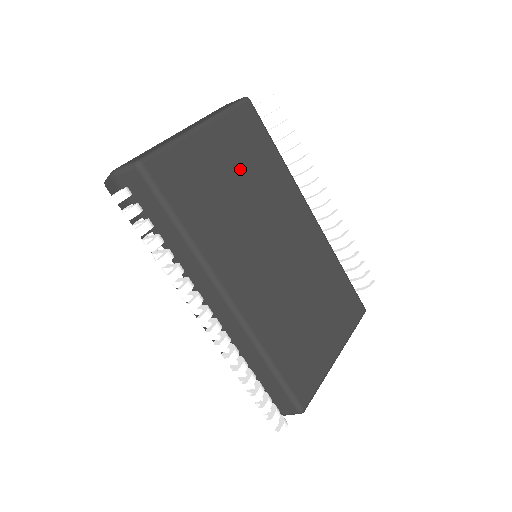
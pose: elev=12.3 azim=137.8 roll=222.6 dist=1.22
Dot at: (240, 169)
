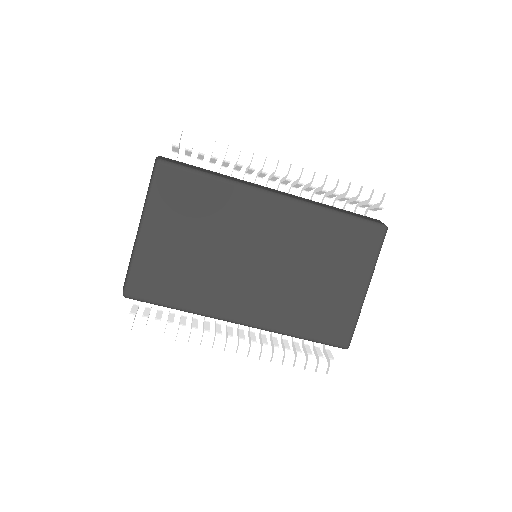
Dot at: (190, 229)
